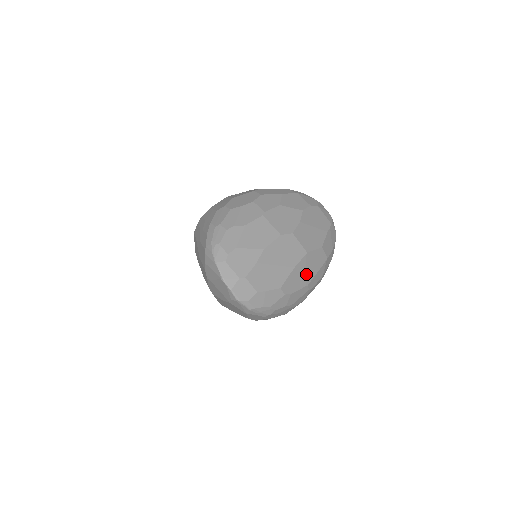
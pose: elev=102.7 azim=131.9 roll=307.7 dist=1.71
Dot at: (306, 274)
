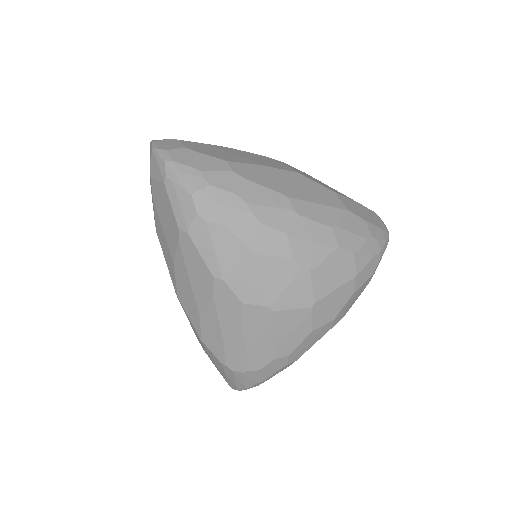
Dot at: (288, 186)
